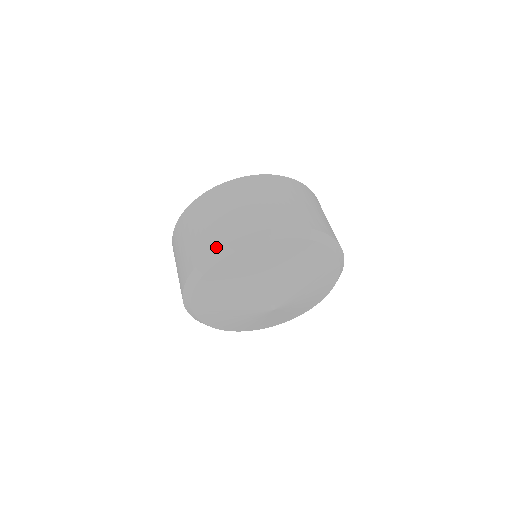
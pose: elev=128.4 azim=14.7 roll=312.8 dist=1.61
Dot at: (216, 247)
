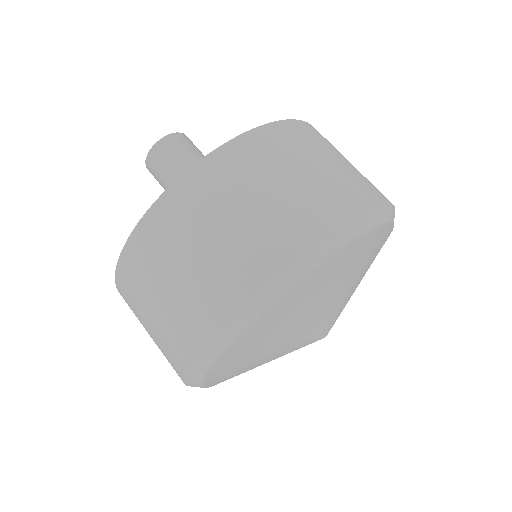
Dot at: (200, 344)
